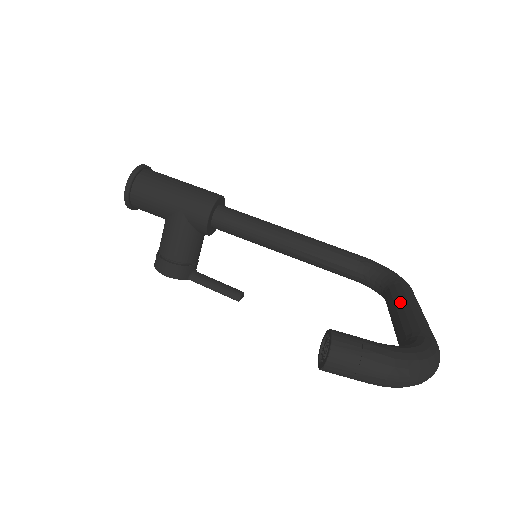
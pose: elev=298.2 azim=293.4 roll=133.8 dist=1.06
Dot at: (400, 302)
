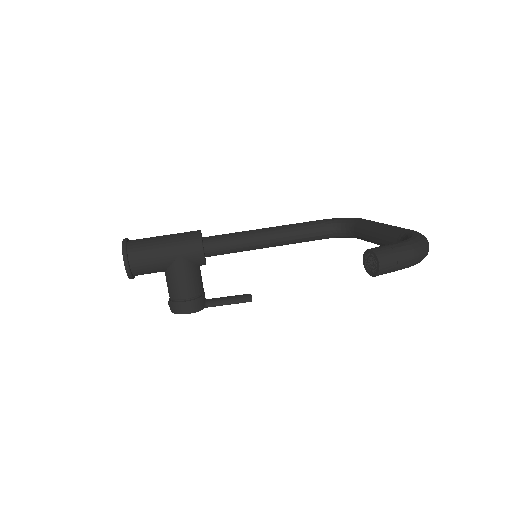
Dot at: (373, 227)
